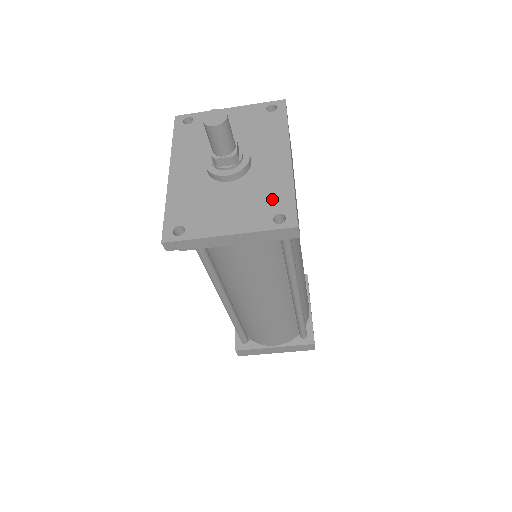
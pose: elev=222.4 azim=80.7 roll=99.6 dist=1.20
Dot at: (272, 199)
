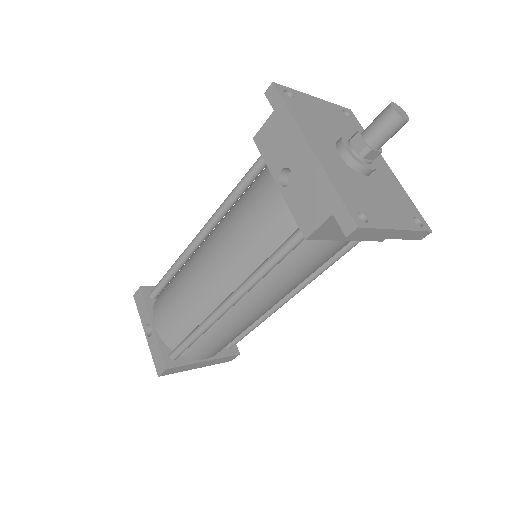
Dot at: (403, 202)
